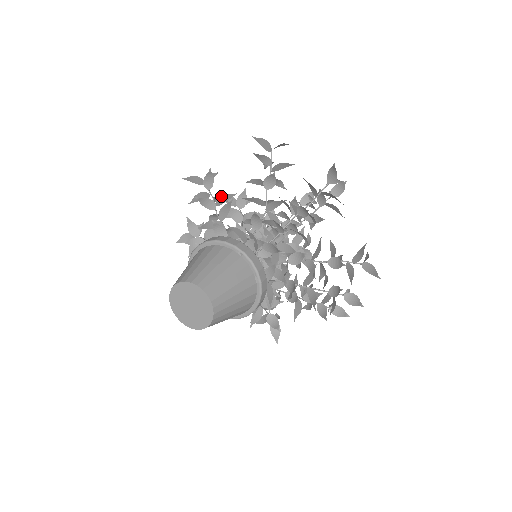
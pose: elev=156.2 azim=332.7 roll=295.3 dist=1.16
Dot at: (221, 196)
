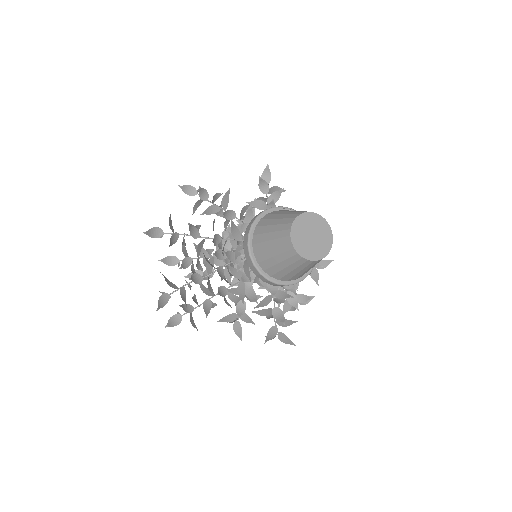
Dot at: occluded
